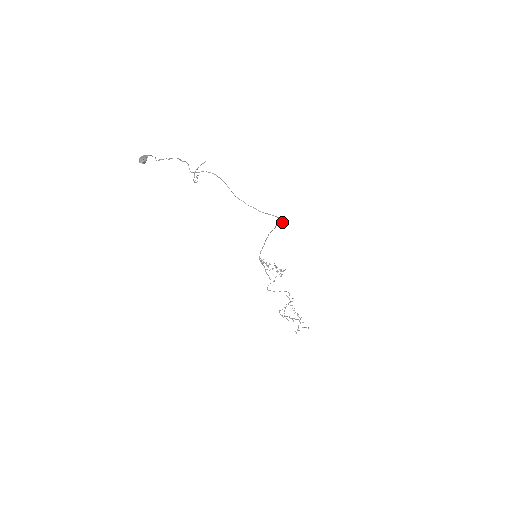
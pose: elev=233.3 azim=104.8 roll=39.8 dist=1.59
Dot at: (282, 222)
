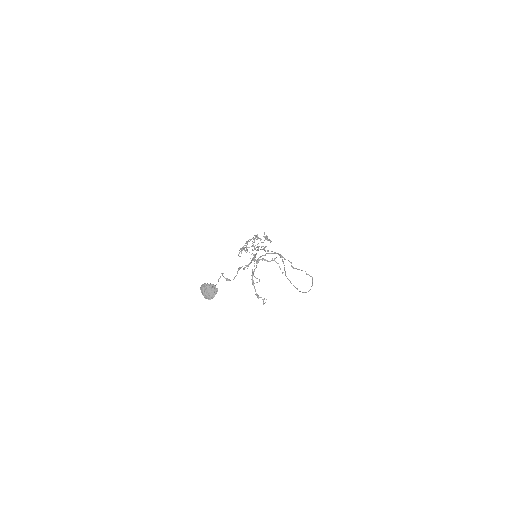
Dot at: (310, 276)
